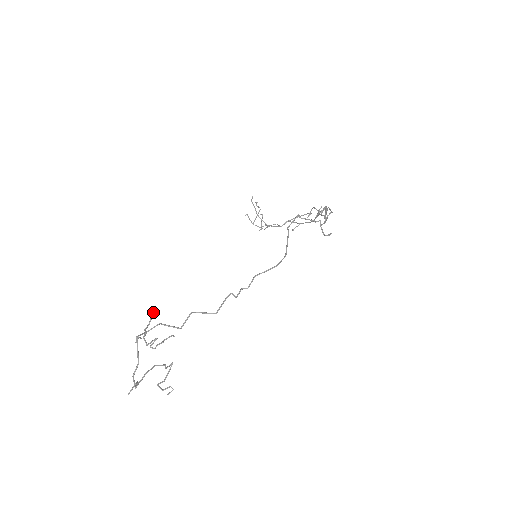
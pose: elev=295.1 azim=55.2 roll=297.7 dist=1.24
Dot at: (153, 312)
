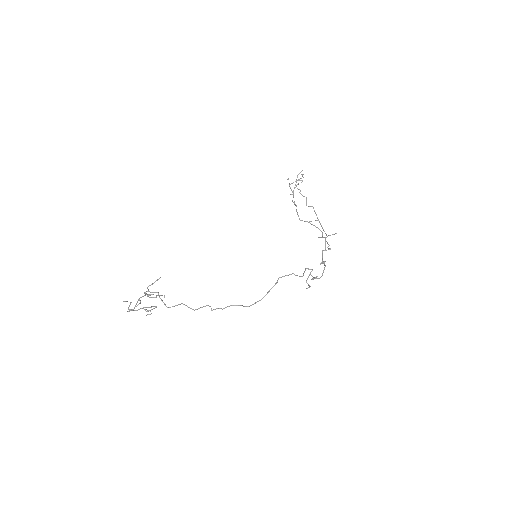
Dot at: occluded
